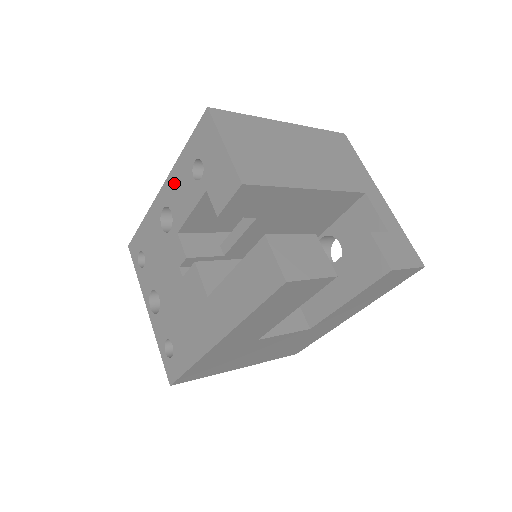
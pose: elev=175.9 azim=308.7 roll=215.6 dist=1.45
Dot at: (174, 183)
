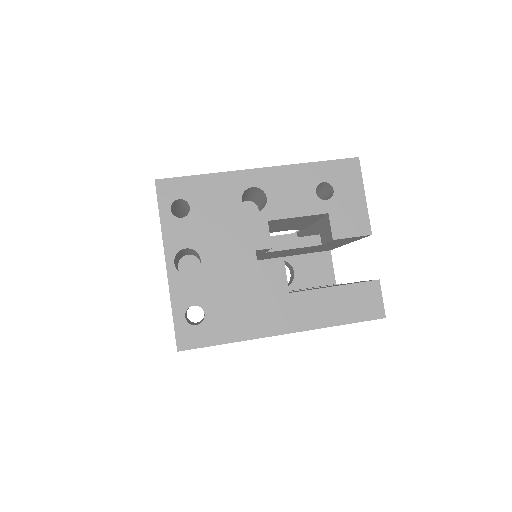
Dot at: (285, 178)
